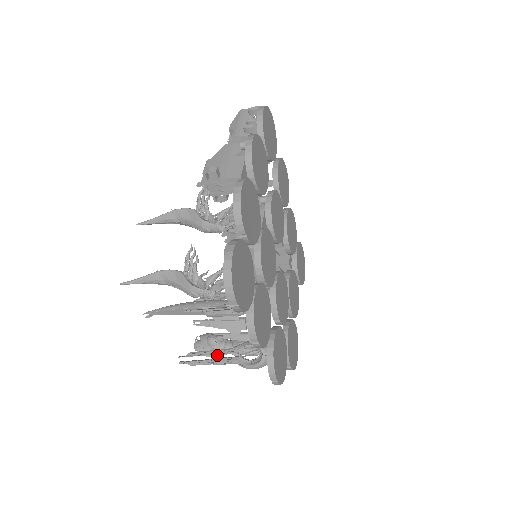
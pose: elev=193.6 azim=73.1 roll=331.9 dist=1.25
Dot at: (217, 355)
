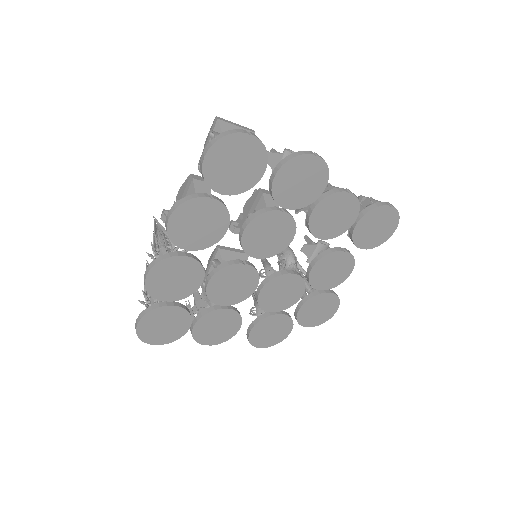
Dot at: occluded
